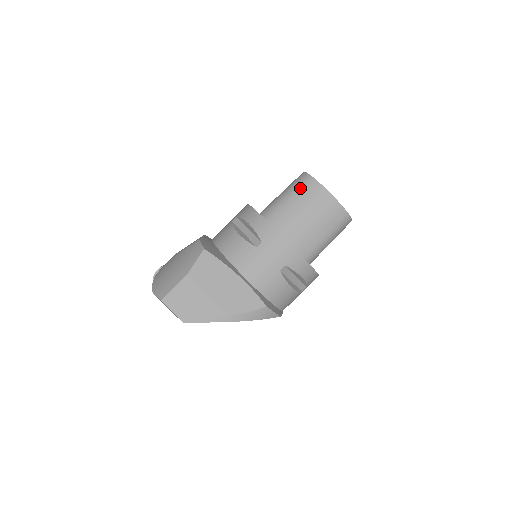
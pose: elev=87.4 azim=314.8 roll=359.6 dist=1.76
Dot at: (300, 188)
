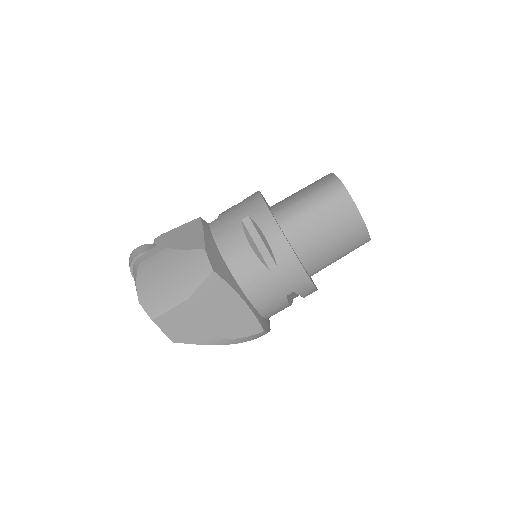
Dot at: (332, 203)
